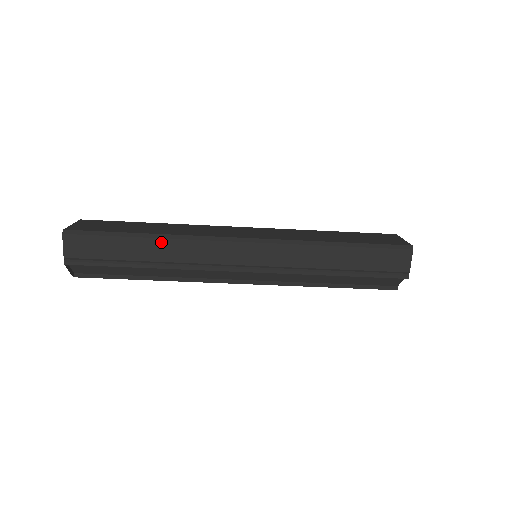
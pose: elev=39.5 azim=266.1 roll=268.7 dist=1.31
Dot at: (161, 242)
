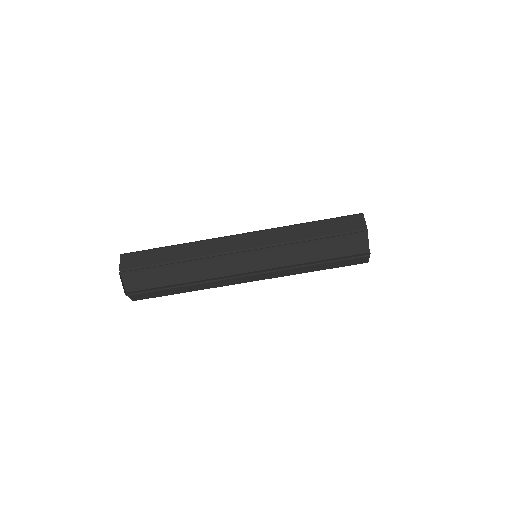
Dot at: (185, 246)
